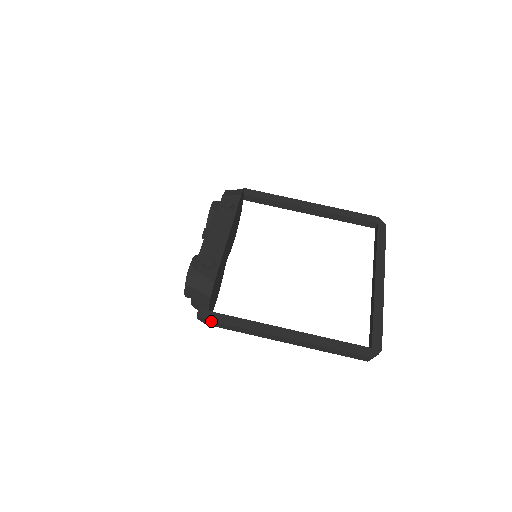
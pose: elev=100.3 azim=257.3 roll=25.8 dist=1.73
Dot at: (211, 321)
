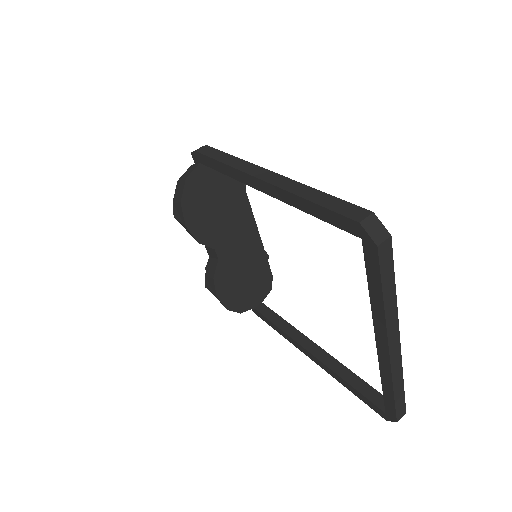
Dot at: (209, 147)
